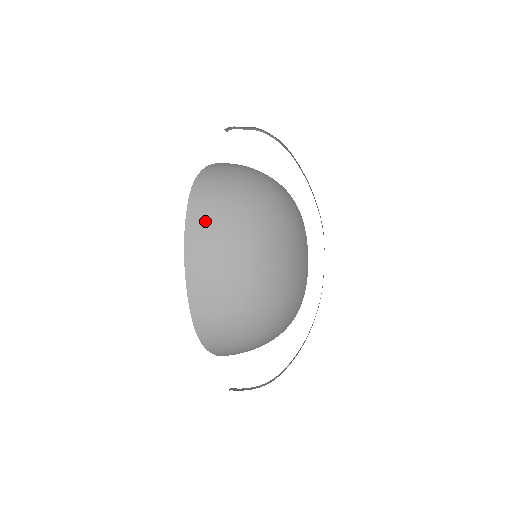
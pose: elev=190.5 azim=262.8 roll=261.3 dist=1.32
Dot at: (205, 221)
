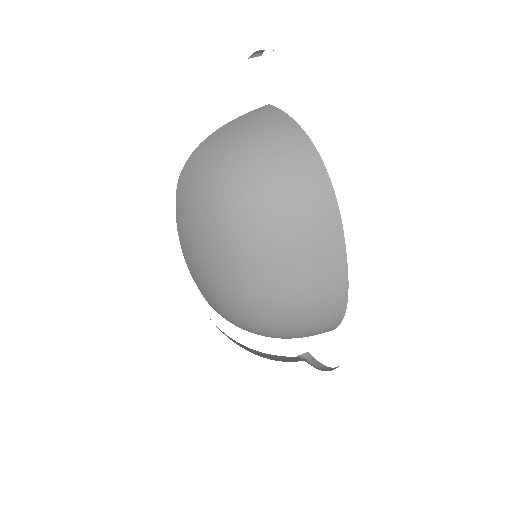
Dot at: (183, 222)
